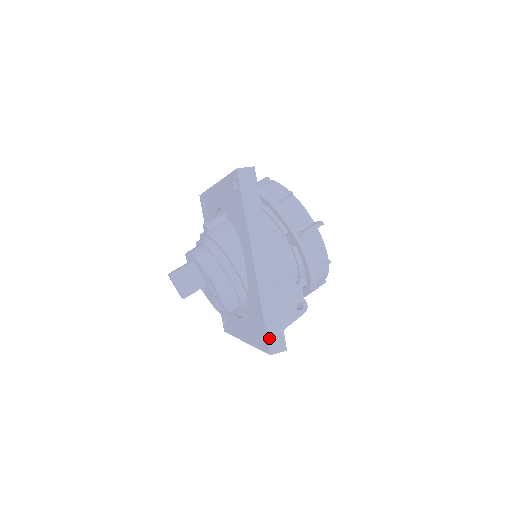
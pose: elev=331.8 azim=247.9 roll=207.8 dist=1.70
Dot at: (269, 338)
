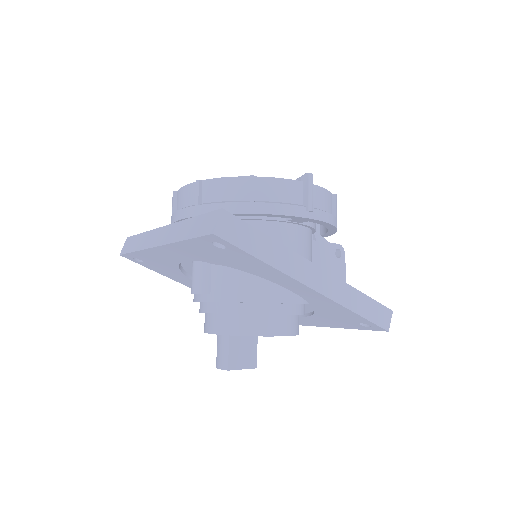
Dot at: (377, 323)
